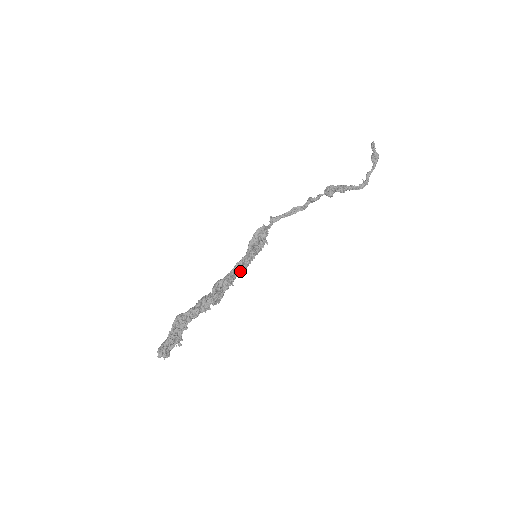
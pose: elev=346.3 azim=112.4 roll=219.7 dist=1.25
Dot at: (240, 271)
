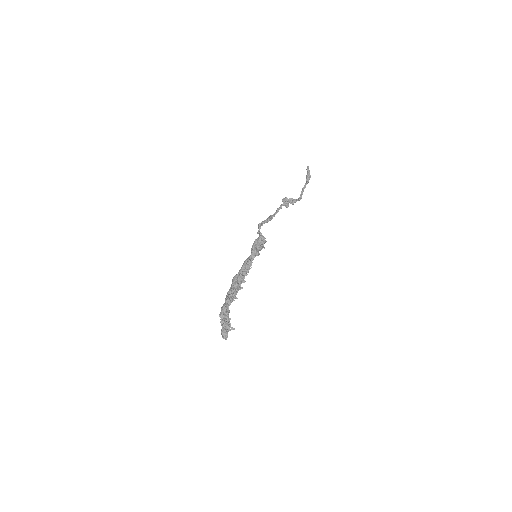
Dot at: (250, 268)
